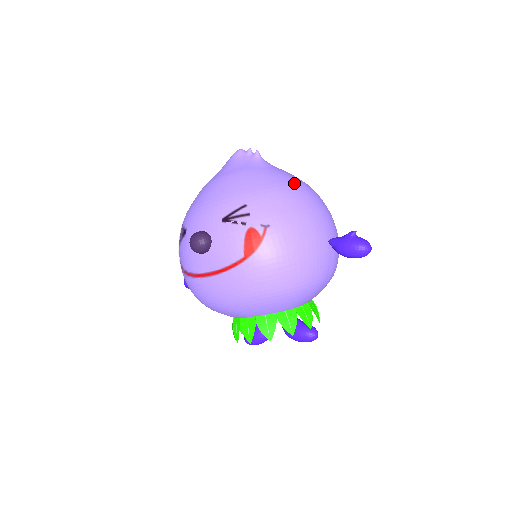
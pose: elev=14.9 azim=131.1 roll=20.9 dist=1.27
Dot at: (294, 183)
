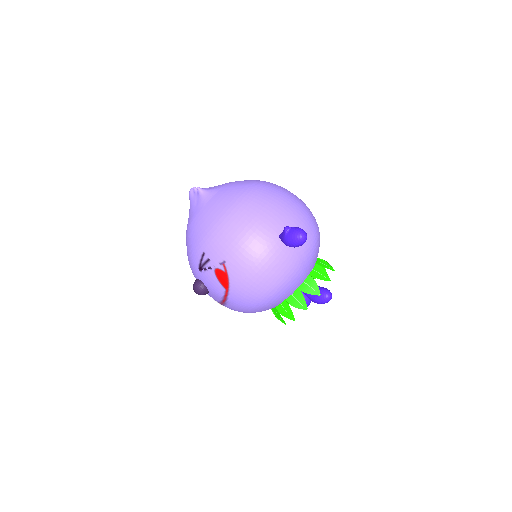
Dot at: (229, 206)
